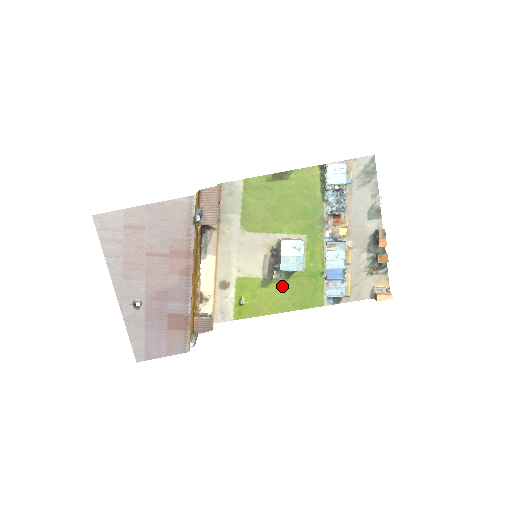
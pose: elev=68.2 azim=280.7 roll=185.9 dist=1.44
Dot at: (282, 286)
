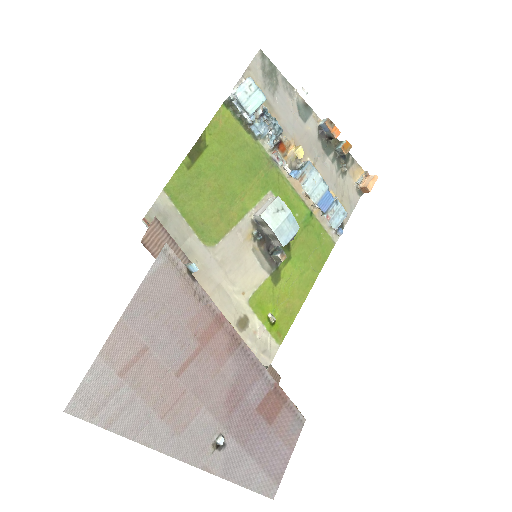
Dot at: (291, 264)
